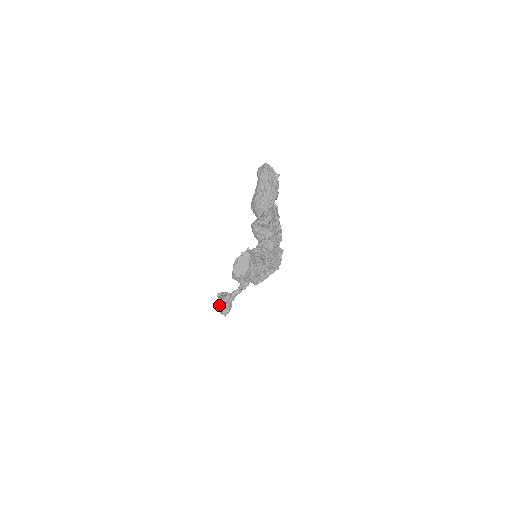
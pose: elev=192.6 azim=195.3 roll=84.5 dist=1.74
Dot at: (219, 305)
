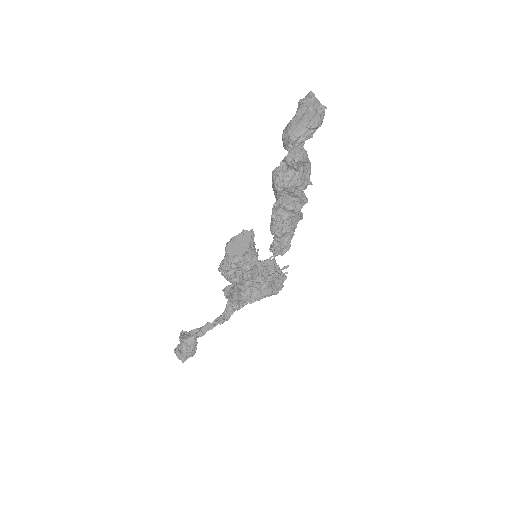
Dot at: (179, 345)
